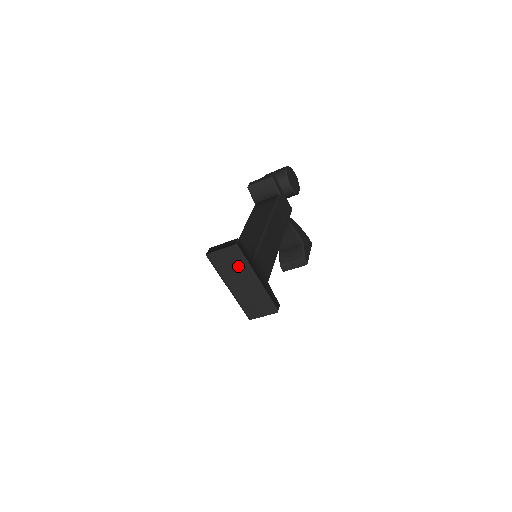
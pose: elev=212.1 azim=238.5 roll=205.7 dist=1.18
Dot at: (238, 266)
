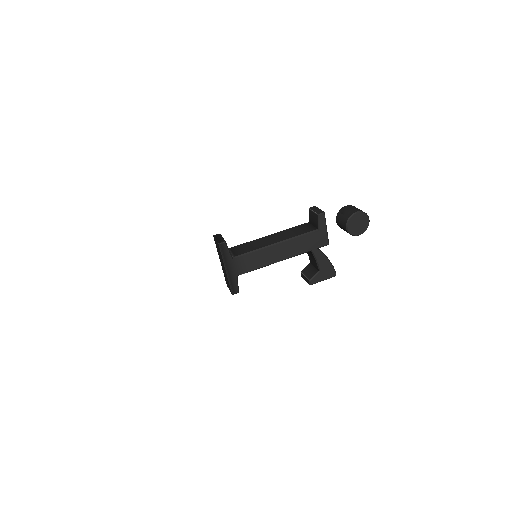
Dot at: occluded
